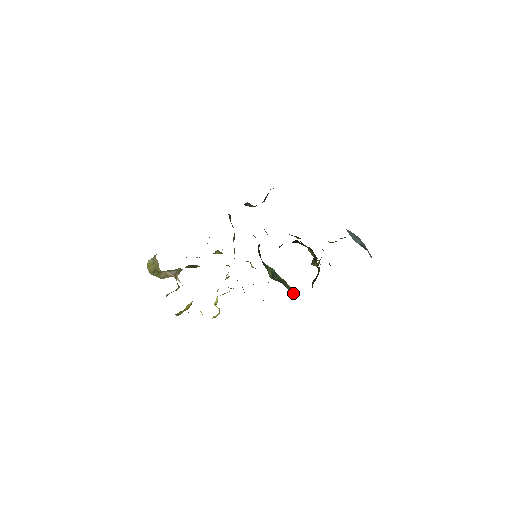
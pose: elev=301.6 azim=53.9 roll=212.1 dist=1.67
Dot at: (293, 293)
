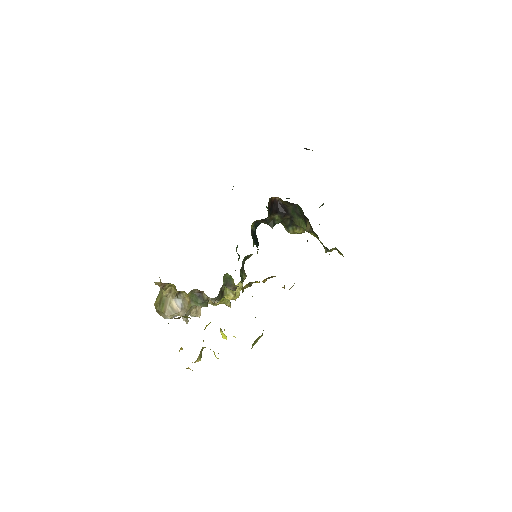
Dot at: occluded
